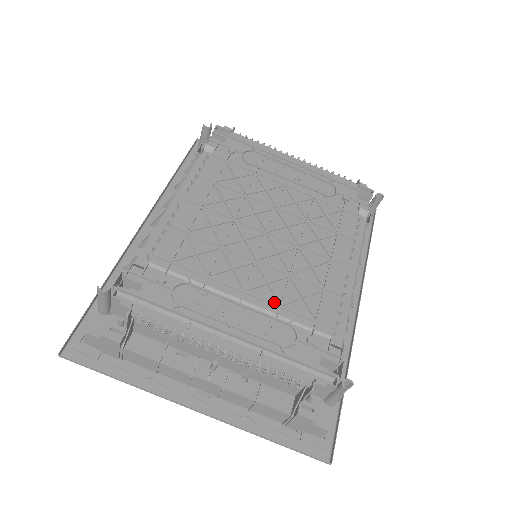
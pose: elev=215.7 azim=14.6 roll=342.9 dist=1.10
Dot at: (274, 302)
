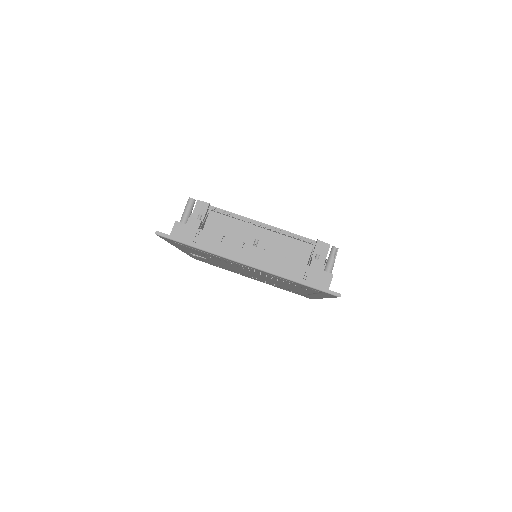
Dot at: occluded
